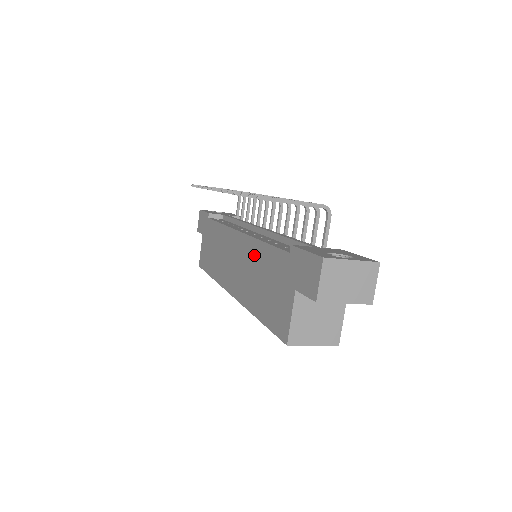
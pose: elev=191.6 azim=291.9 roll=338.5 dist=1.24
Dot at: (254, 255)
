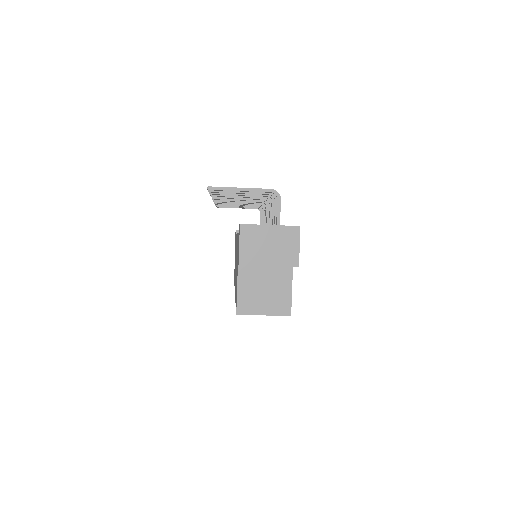
Dot at: occluded
